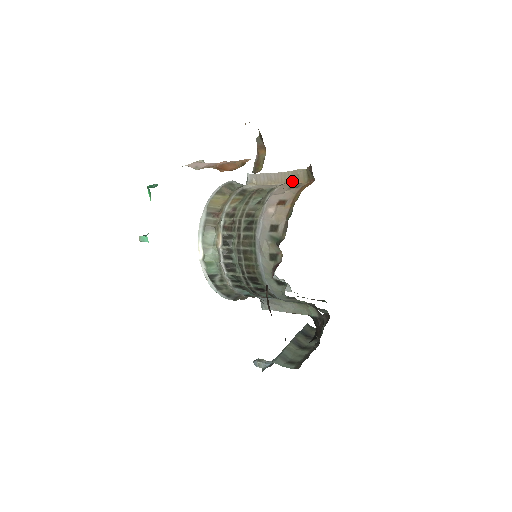
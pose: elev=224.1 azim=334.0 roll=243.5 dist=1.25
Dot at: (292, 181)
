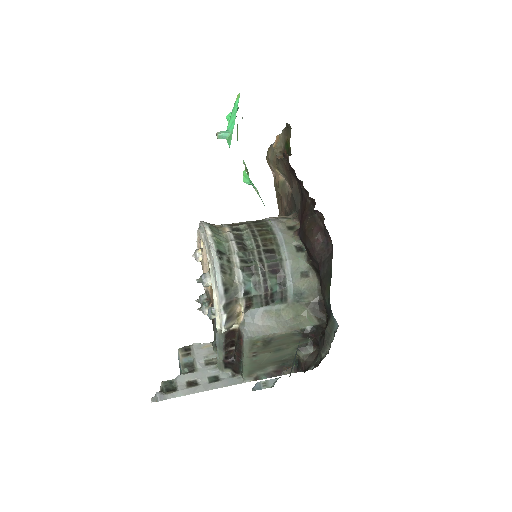
Dot at: occluded
